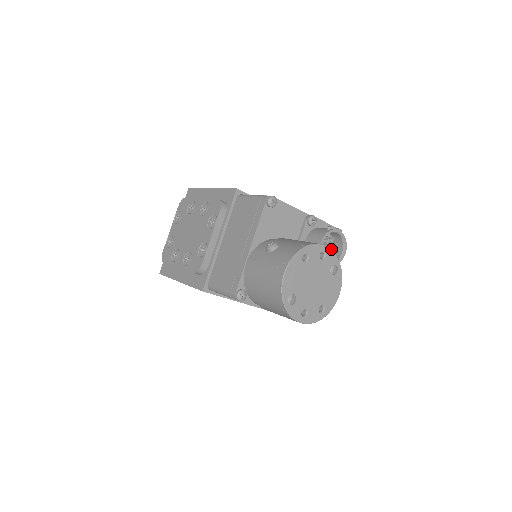
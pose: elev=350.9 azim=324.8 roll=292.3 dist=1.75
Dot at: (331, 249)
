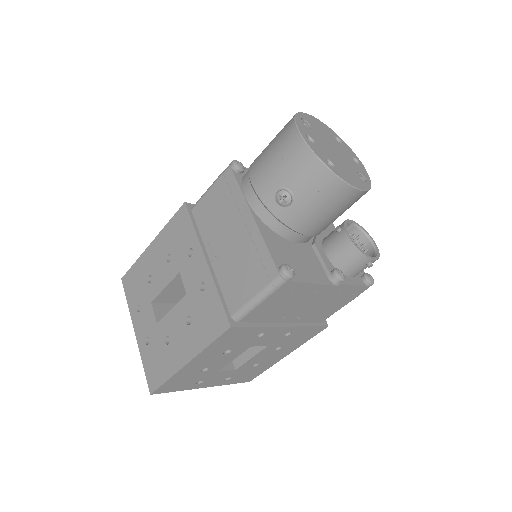
Dot at: occluded
